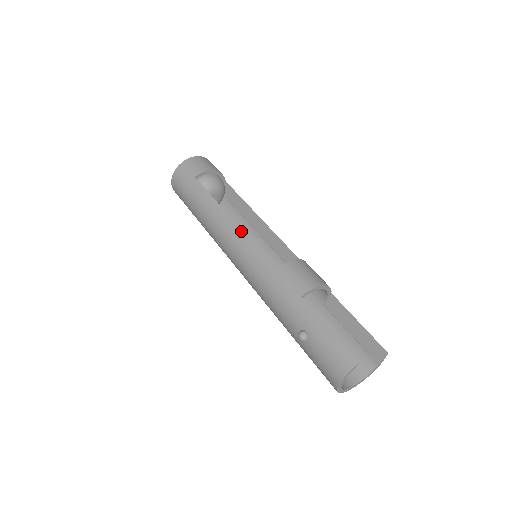
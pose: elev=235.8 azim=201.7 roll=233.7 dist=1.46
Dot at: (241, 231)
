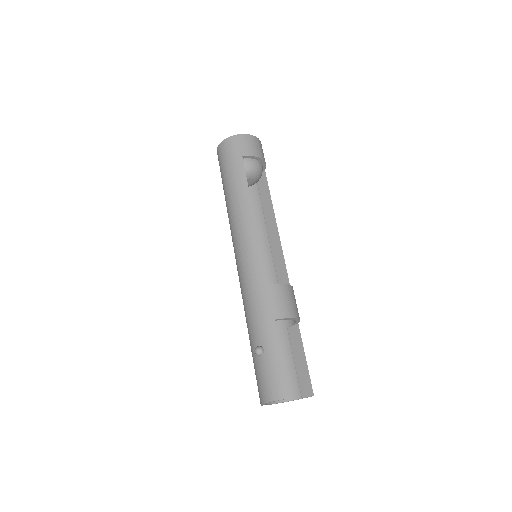
Dot at: (256, 233)
